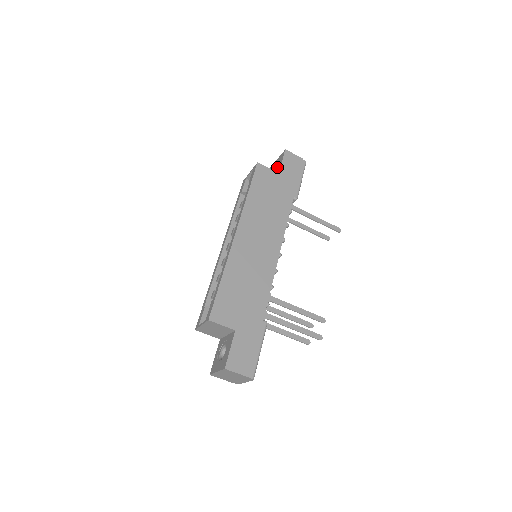
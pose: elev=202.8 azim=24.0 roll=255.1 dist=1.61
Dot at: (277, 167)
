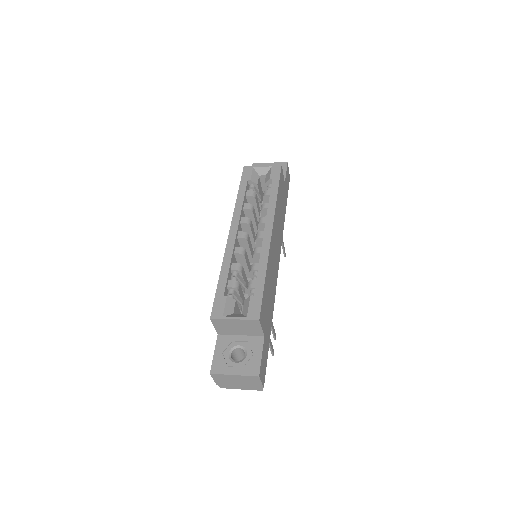
Dot at: occluded
